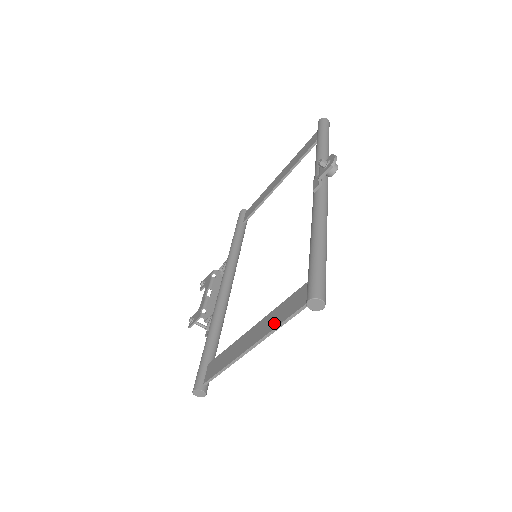
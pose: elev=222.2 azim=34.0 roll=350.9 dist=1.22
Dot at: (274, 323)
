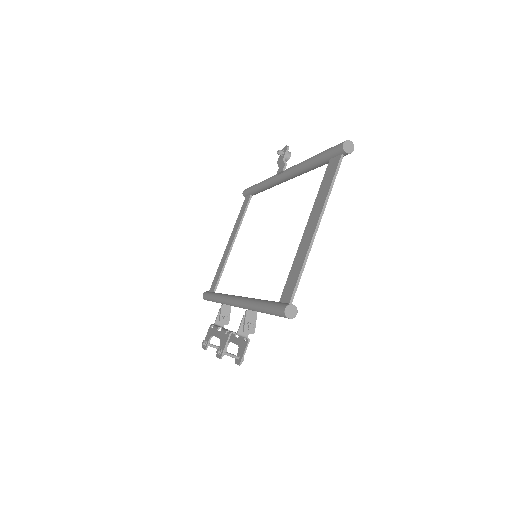
Dot at: (324, 194)
